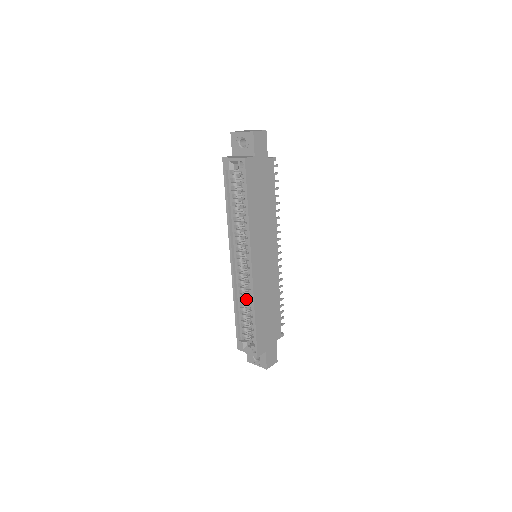
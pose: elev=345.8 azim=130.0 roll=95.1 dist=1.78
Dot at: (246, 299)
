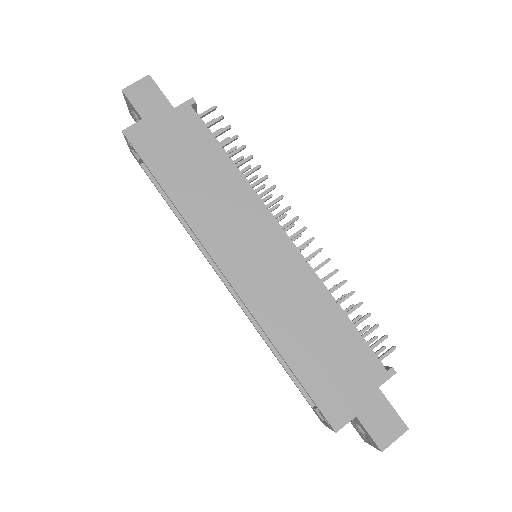
Dot at: occluded
